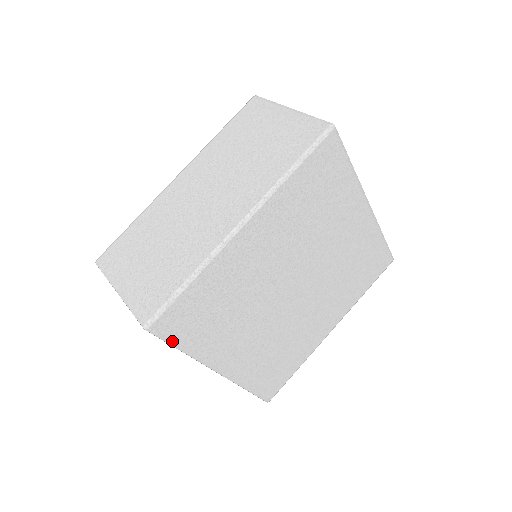
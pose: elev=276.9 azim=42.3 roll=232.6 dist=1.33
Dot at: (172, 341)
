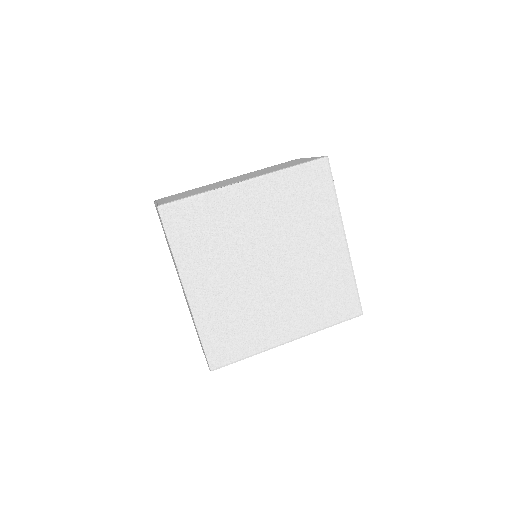
Dot at: (168, 232)
